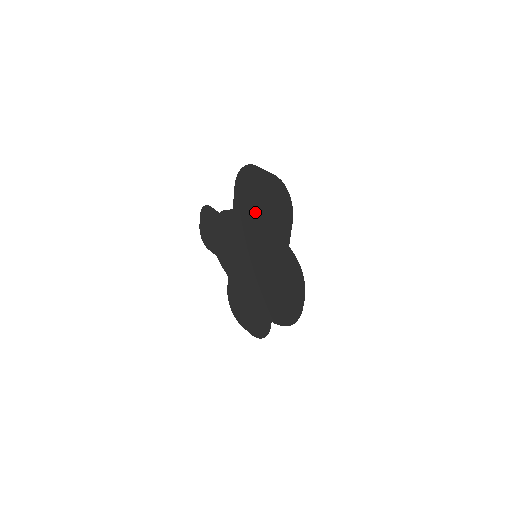
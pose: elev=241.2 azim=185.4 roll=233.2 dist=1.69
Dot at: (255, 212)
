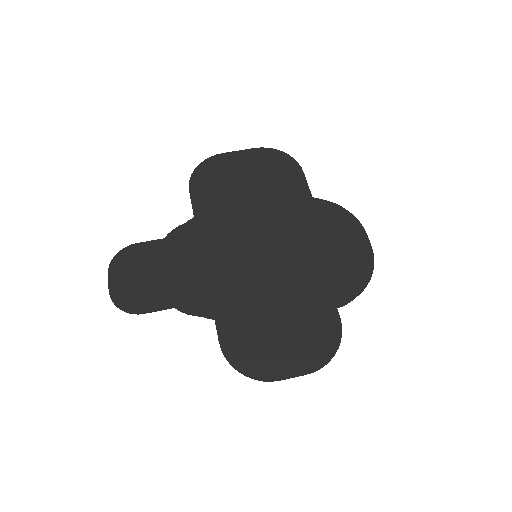
Dot at: (241, 196)
